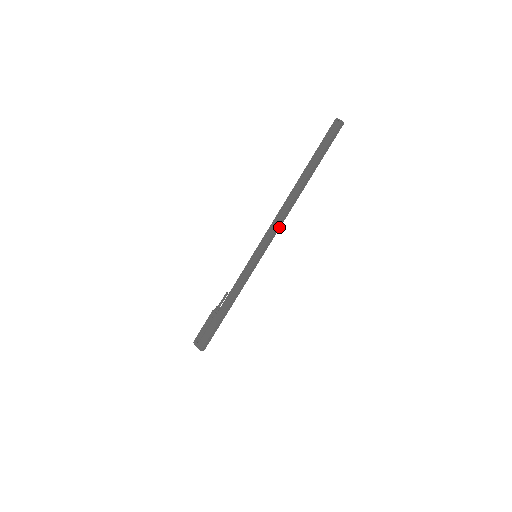
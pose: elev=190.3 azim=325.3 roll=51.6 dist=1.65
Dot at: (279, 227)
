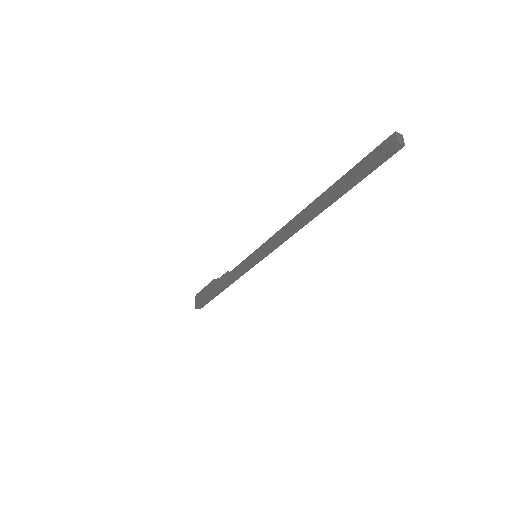
Dot at: (283, 241)
